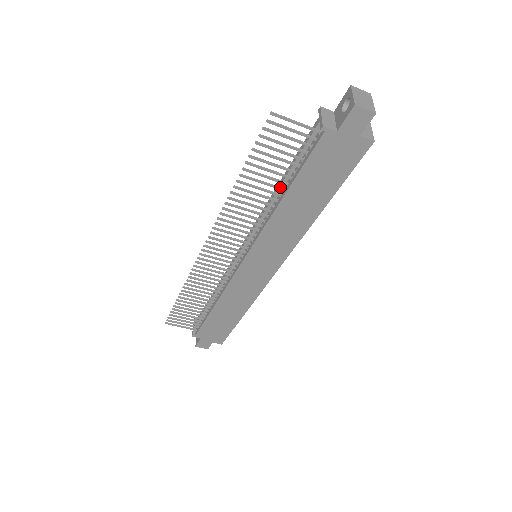
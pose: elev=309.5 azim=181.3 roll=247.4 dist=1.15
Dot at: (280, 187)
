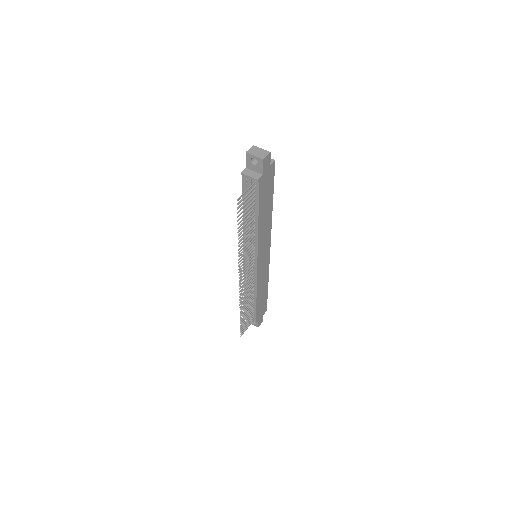
Dot at: (253, 219)
